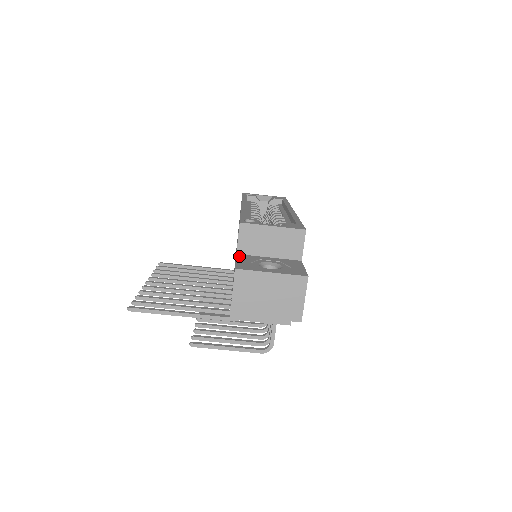
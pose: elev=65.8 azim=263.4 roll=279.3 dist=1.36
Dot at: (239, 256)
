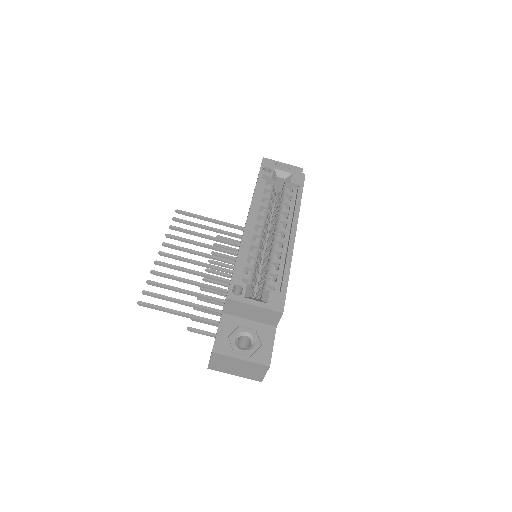
Dot at: (223, 319)
